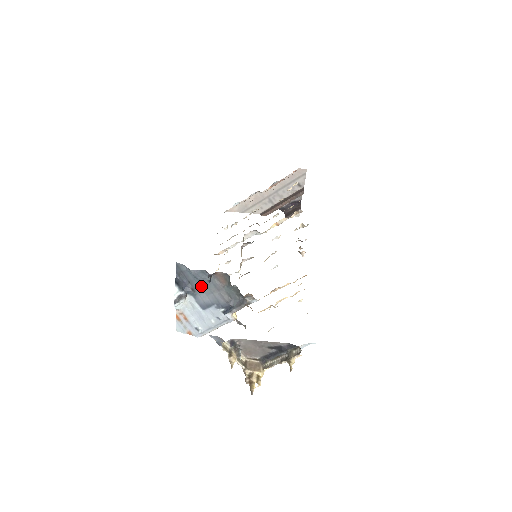
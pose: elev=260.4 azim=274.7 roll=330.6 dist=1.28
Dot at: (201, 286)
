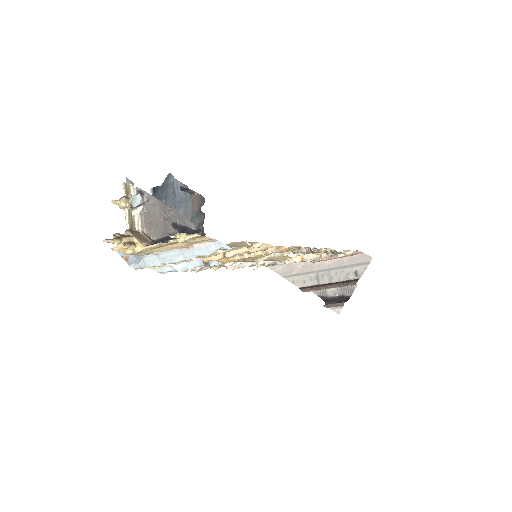
Dot at: (173, 205)
